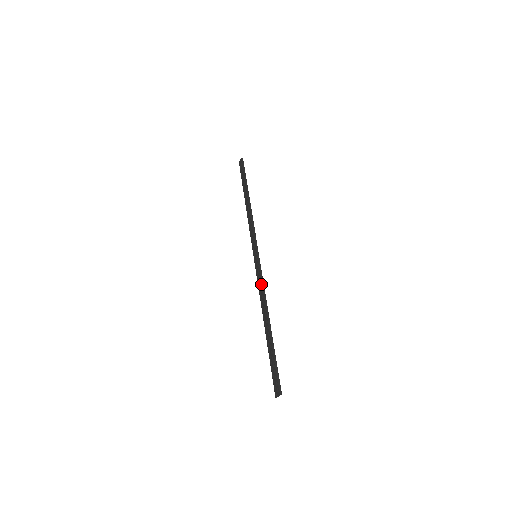
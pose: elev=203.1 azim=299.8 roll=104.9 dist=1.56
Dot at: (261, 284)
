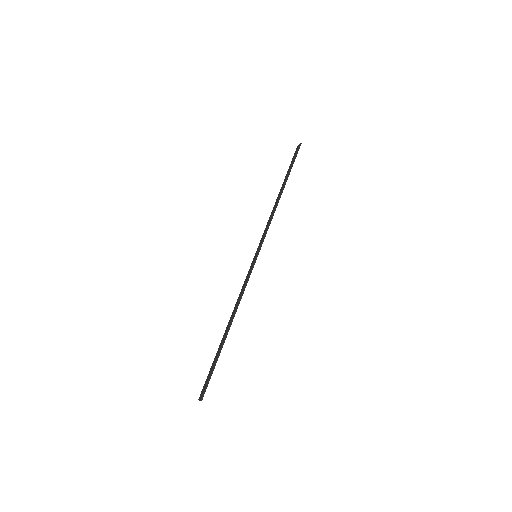
Dot at: (243, 287)
